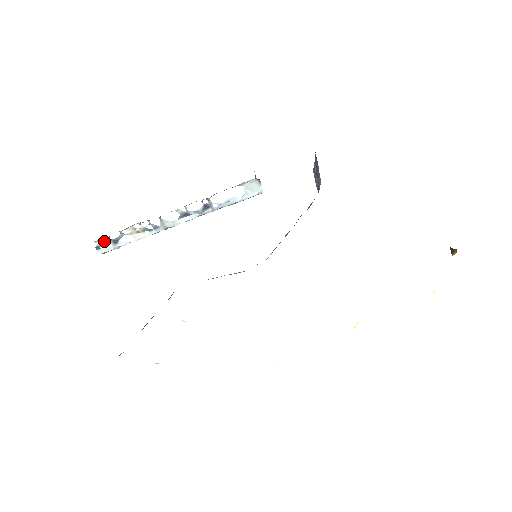
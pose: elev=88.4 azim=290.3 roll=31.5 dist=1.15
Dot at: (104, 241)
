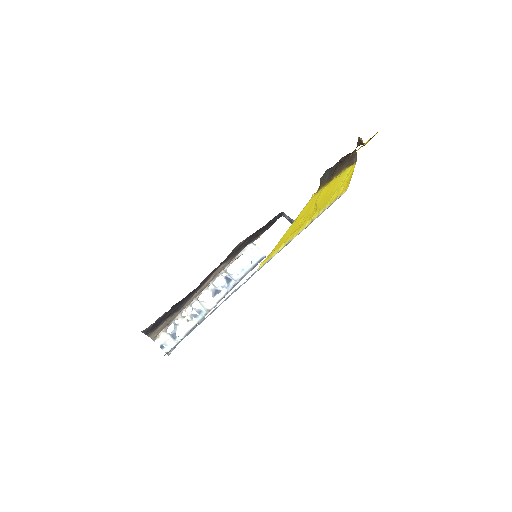
Dot at: (164, 337)
